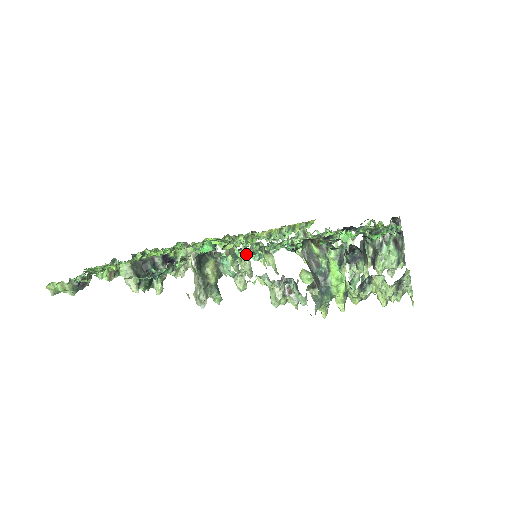
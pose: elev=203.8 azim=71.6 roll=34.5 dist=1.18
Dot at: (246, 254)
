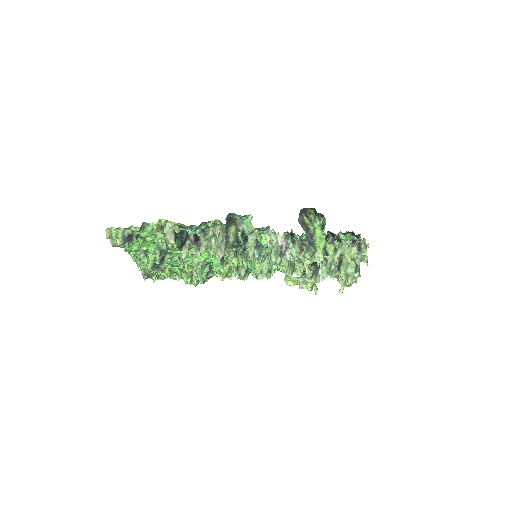
Dot at: occluded
